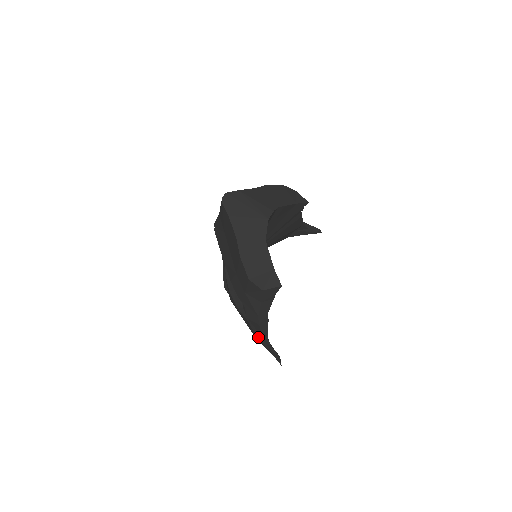
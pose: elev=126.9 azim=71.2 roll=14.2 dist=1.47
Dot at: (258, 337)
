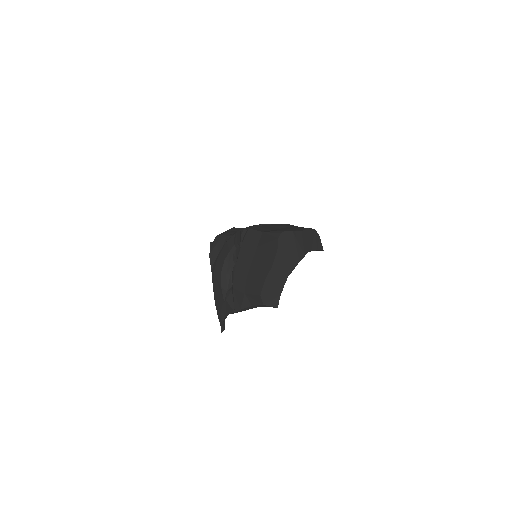
Dot at: (221, 312)
